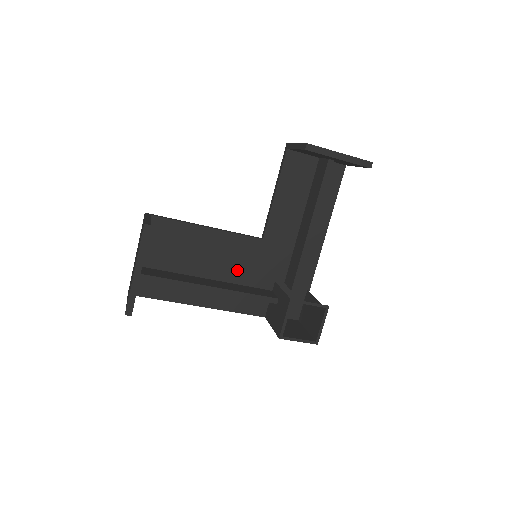
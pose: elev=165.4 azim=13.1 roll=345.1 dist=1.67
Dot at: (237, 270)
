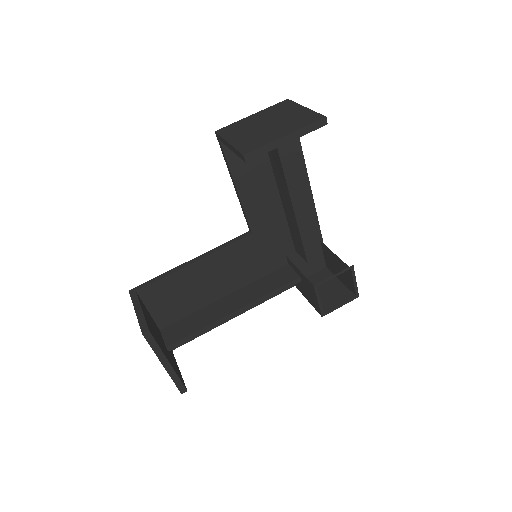
Dot at: (246, 272)
